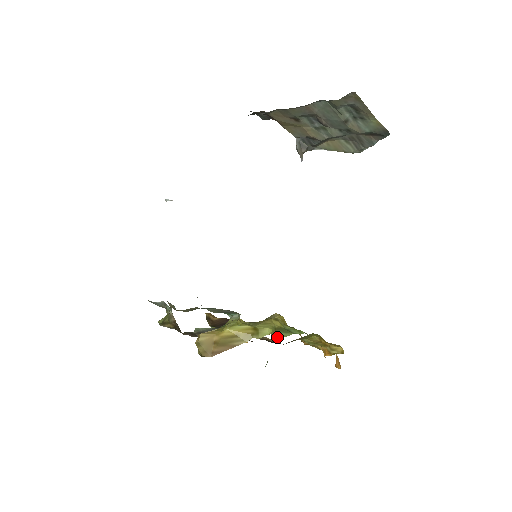
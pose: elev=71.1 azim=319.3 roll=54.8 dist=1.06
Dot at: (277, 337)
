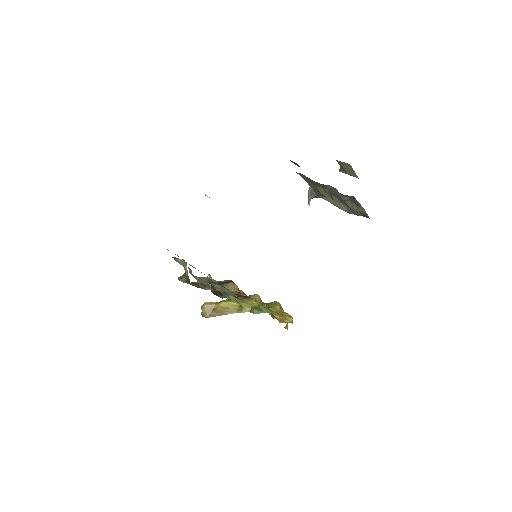
Dot at: (253, 313)
